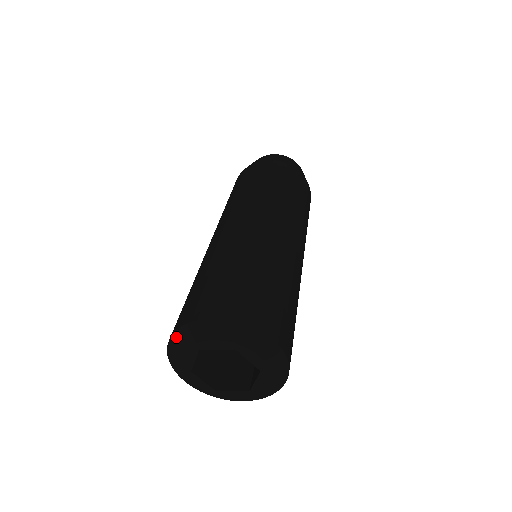
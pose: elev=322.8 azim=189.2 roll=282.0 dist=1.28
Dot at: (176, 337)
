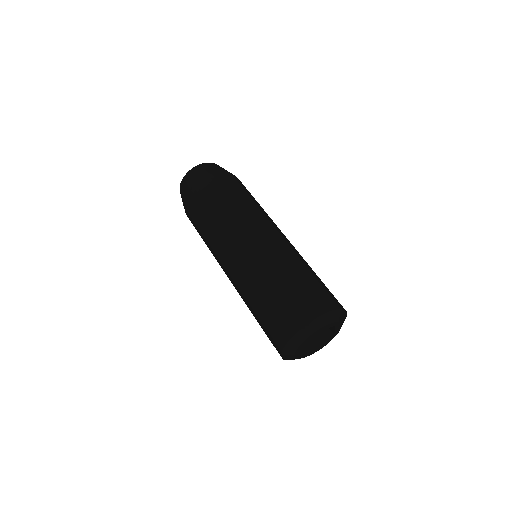
Dot at: (285, 352)
